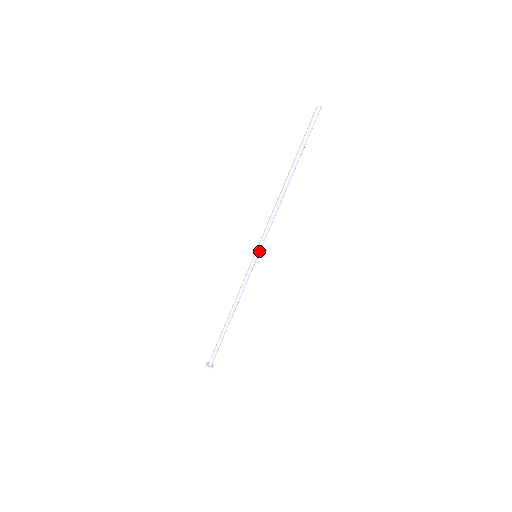
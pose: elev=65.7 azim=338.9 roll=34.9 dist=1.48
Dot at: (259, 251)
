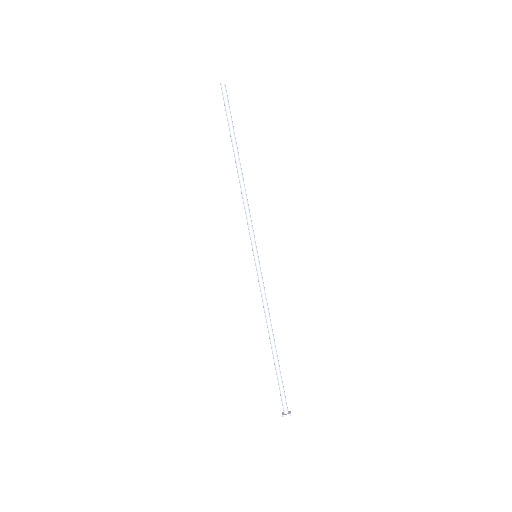
Dot at: (255, 248)
